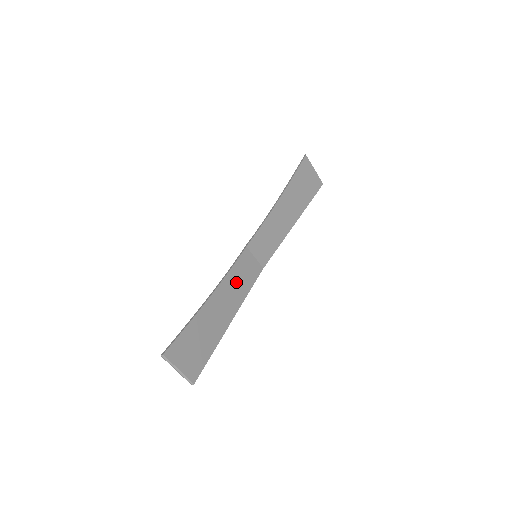
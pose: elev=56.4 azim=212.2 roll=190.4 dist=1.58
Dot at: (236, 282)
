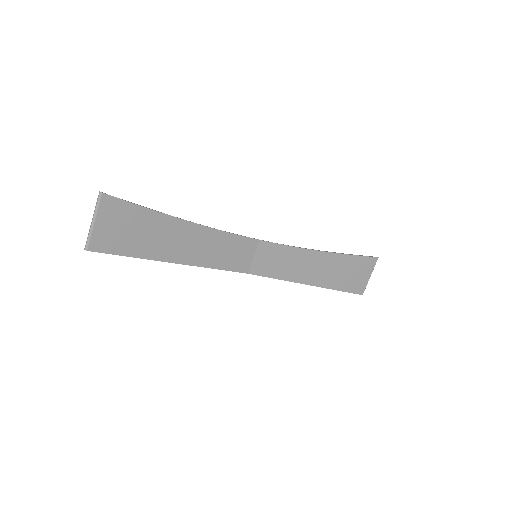
Dot at: (219, 247)
